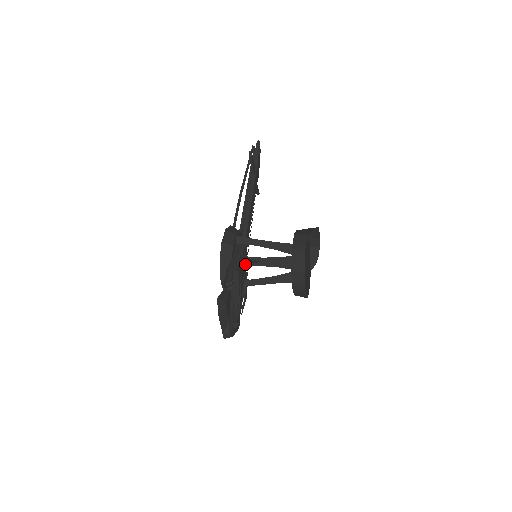
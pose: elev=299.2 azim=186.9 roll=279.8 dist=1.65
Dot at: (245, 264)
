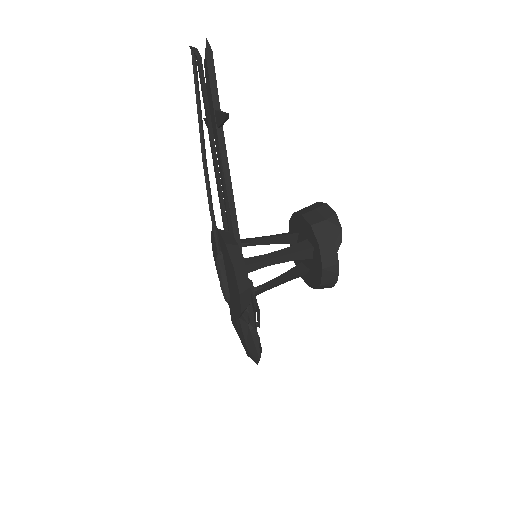
Dot at: occluded
